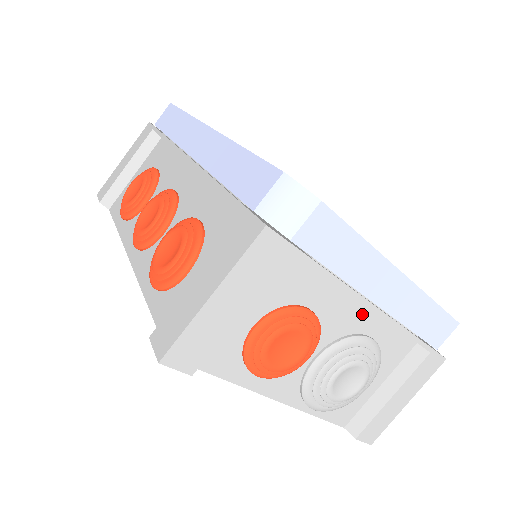
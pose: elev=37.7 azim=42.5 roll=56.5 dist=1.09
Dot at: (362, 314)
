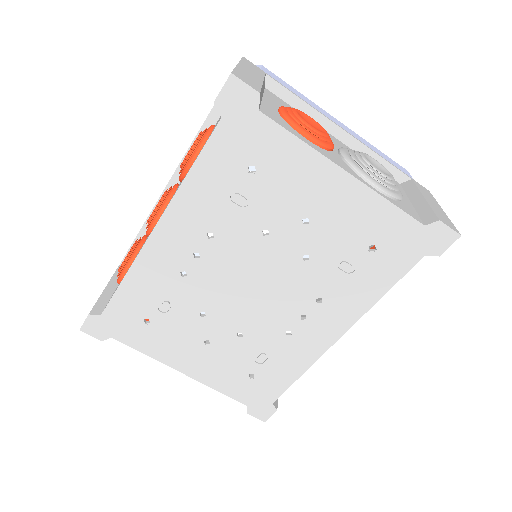
Dot at: (342, 144)
